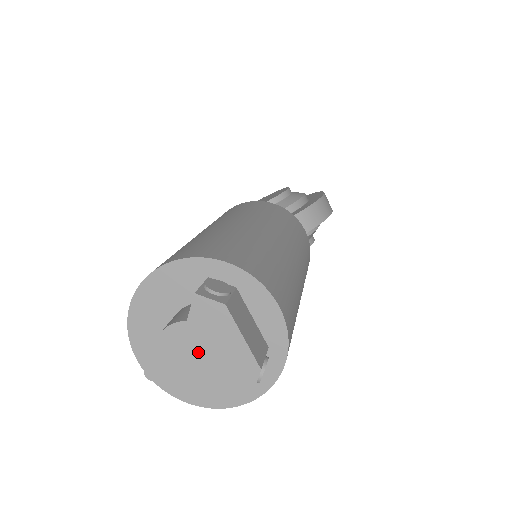
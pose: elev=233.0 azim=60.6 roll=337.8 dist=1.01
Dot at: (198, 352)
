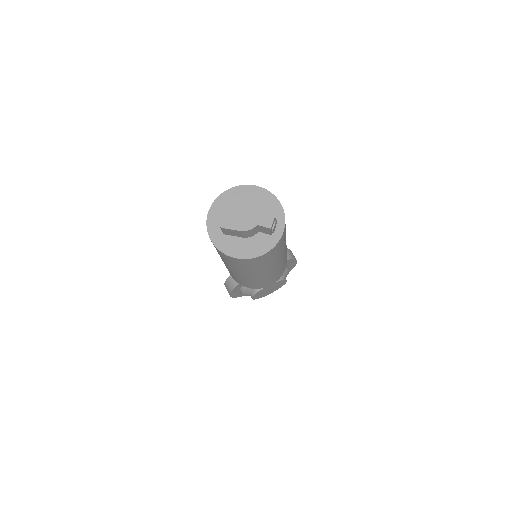
Dot at: (246, 211)
